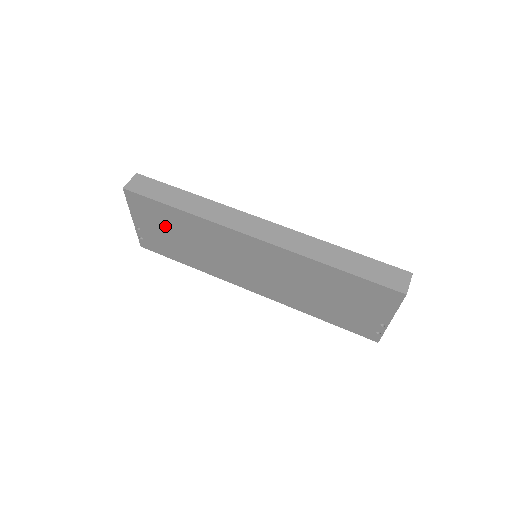
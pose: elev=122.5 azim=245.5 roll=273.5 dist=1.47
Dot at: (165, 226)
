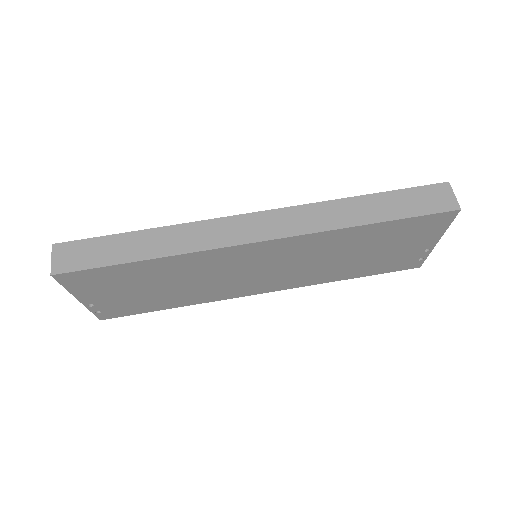
Dot at: (129, 286)
